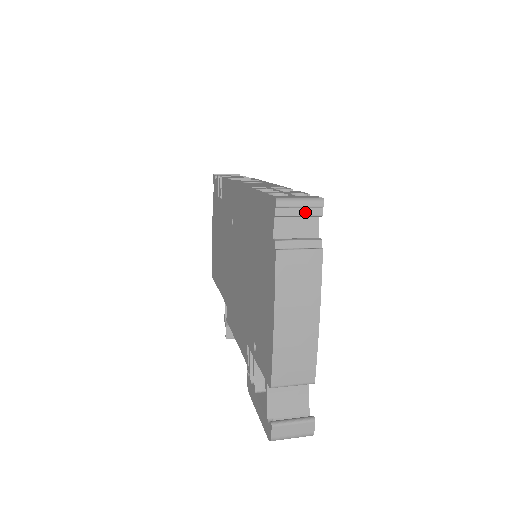
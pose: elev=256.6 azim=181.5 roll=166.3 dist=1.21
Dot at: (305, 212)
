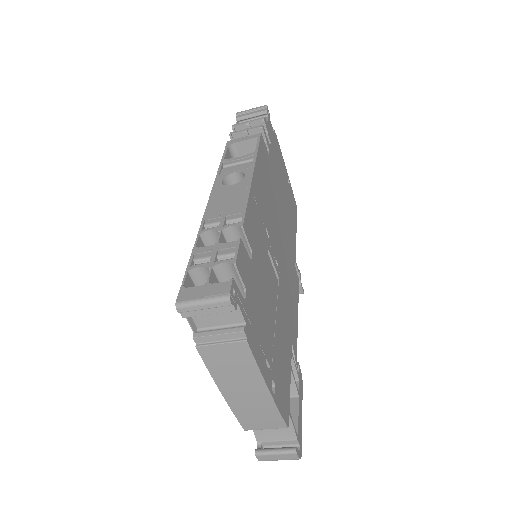
Dot at: (214, 311)
